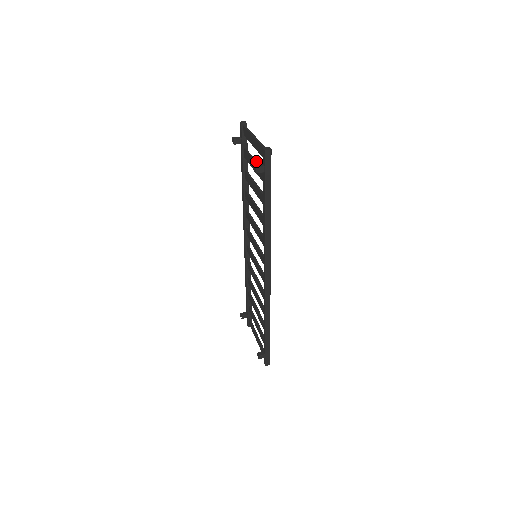
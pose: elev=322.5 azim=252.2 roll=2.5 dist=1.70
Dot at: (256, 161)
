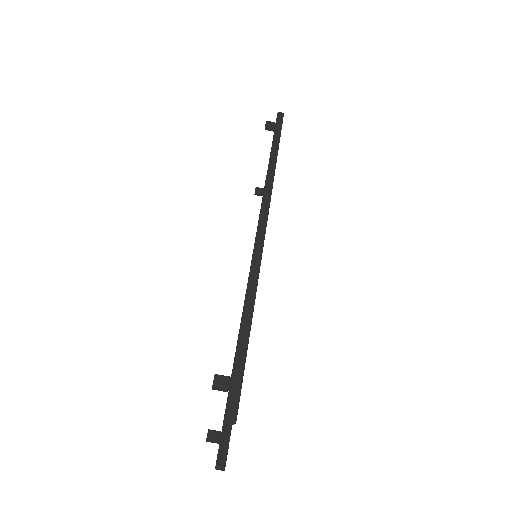
Dot at: occluded
